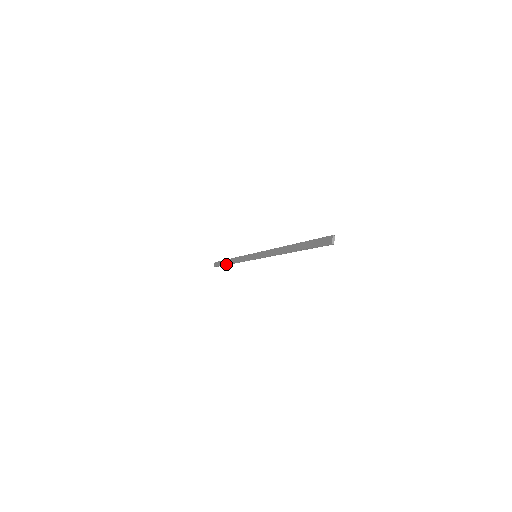
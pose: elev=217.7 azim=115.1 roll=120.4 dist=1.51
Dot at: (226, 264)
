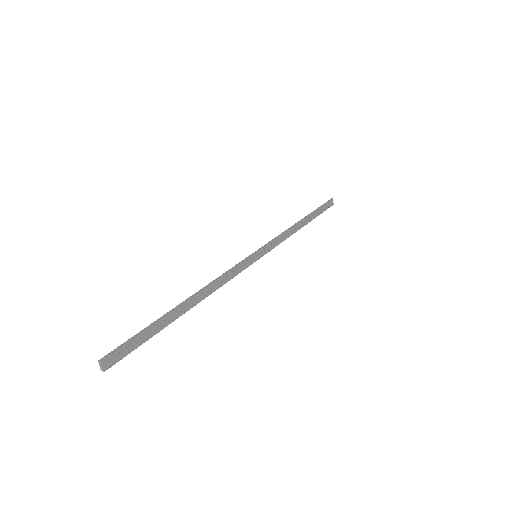
Dot at: (308, 221)
